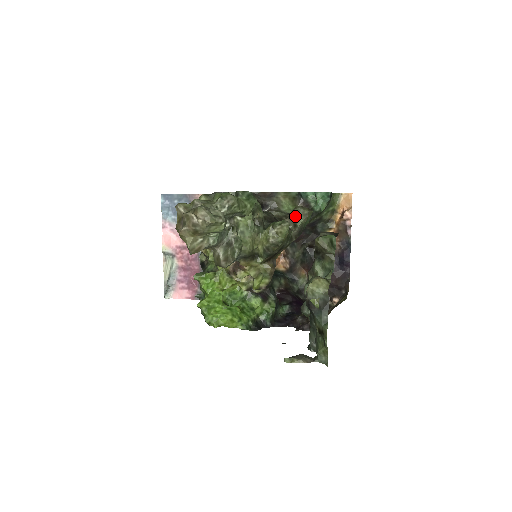
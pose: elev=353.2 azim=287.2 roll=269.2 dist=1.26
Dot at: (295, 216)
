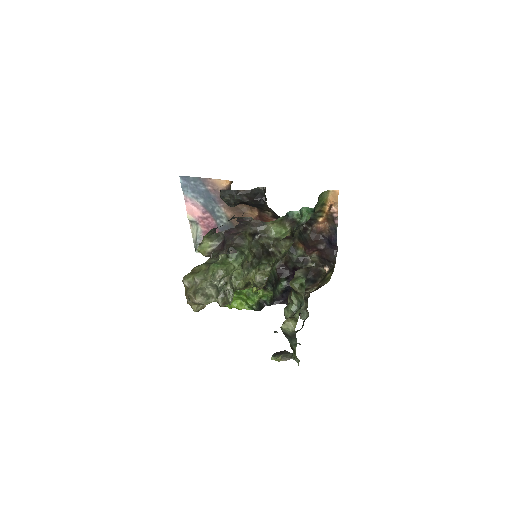
Dot at: (279, 247)
